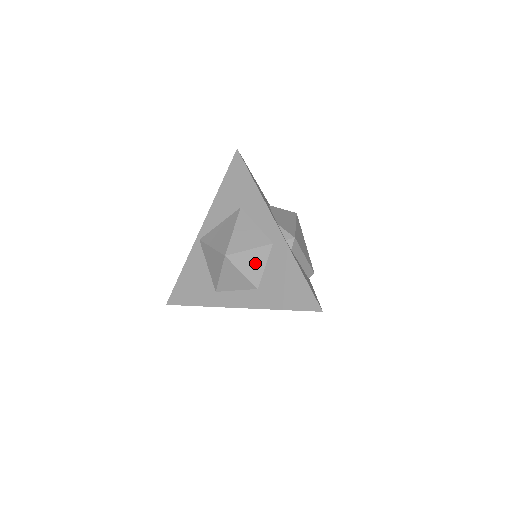
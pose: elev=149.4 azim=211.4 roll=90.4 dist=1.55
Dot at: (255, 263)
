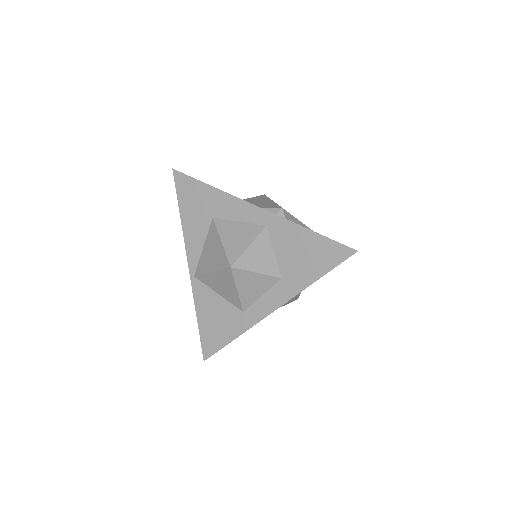
Dot at: (263, 255)
